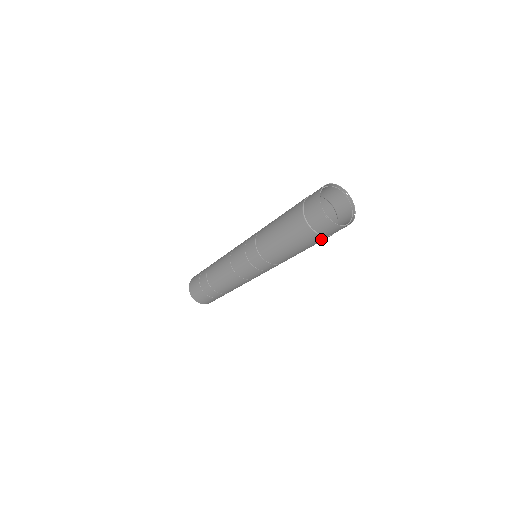
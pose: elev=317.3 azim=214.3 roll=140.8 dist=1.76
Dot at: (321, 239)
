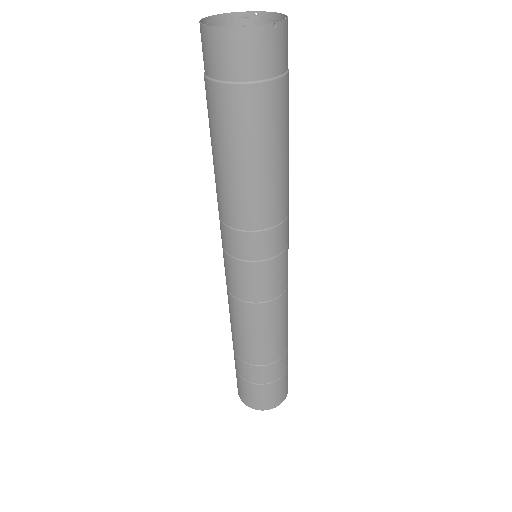
Dot at: (230, 100)
